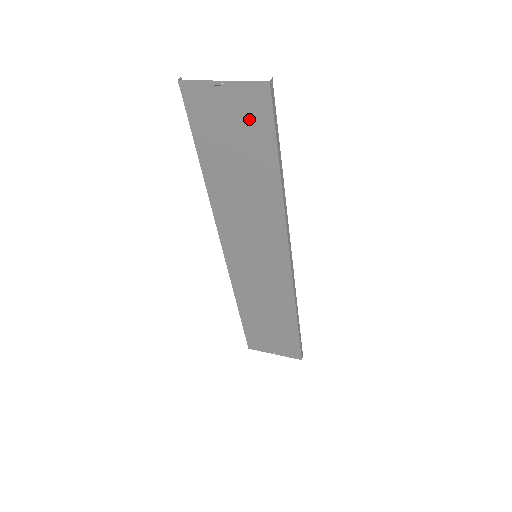
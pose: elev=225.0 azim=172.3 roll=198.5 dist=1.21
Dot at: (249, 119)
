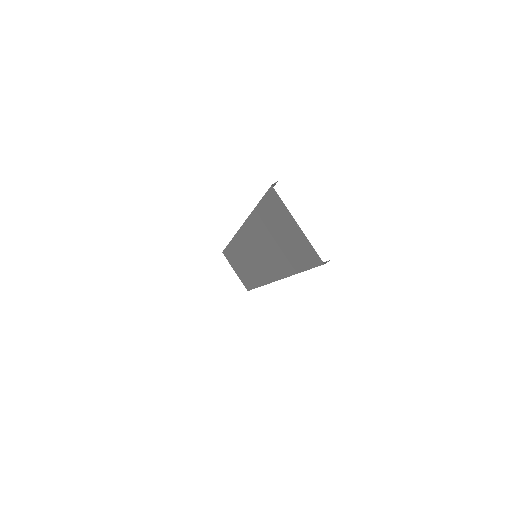
Dot at: (299, 248)
